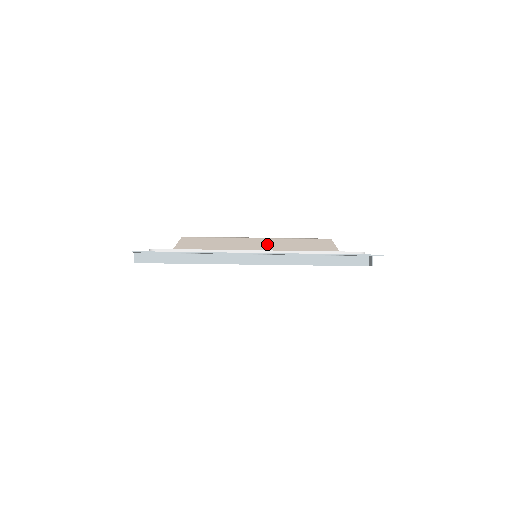
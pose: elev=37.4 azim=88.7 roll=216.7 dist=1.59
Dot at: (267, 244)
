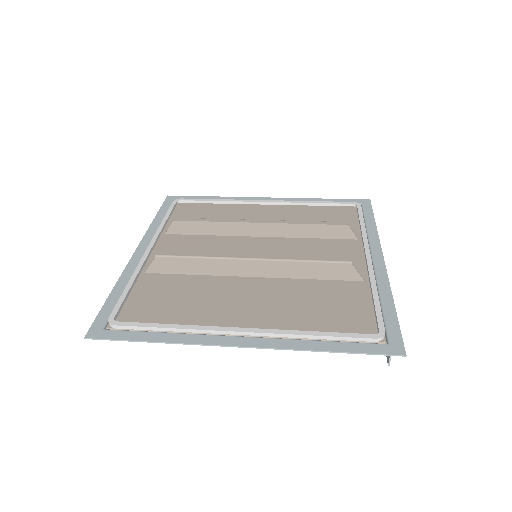
Dot at: (265, 266)
